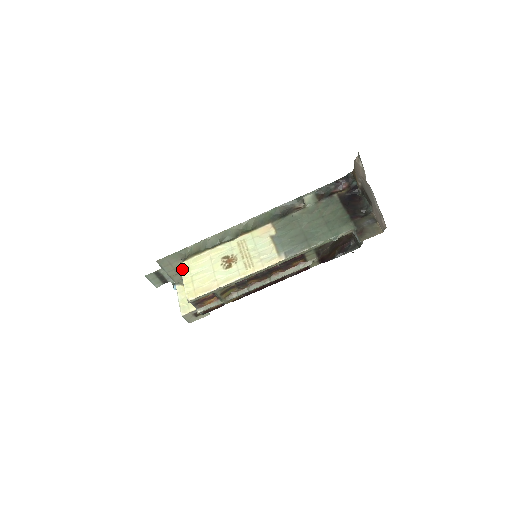
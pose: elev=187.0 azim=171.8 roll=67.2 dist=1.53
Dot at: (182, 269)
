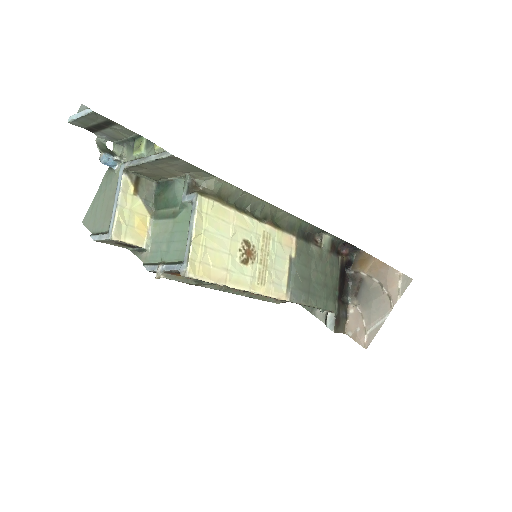
Dot at: (199, 210)
